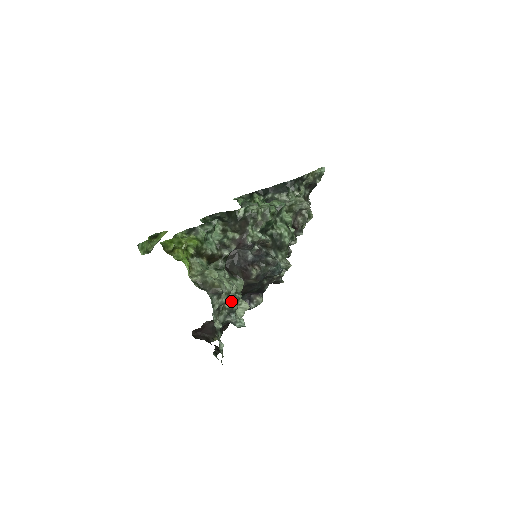
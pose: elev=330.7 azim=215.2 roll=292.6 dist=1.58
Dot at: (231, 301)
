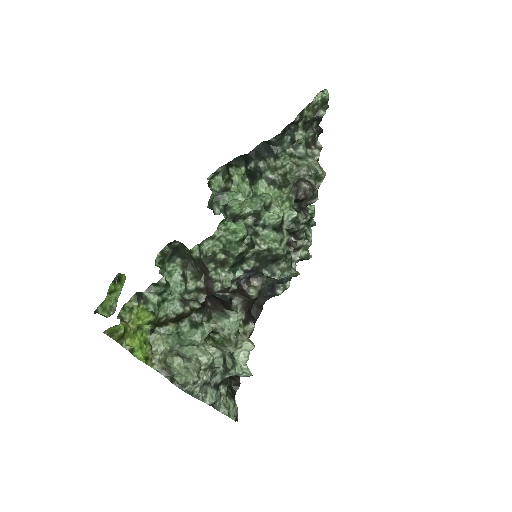
Dot at: occluded
